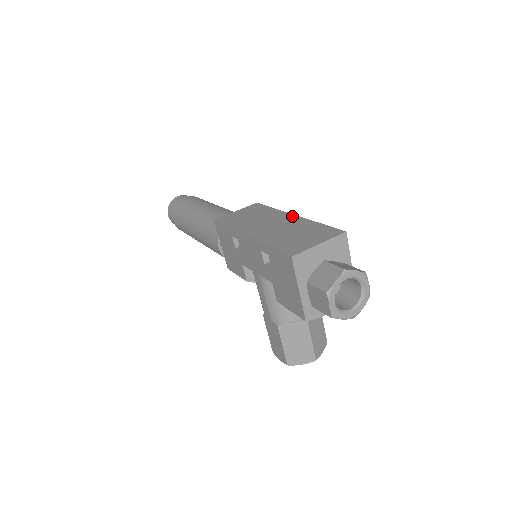
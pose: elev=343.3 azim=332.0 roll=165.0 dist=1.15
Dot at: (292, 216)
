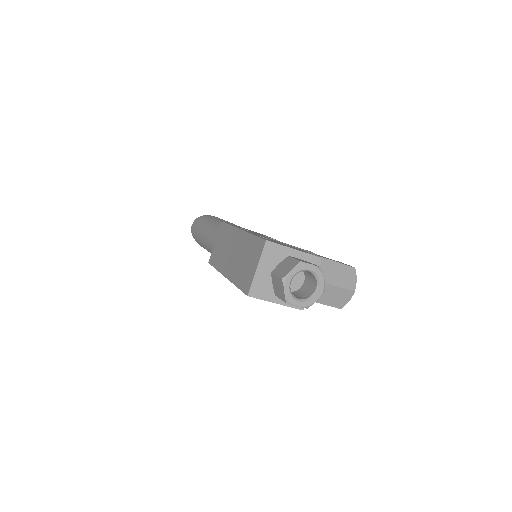
Dot at: (239, 233)
